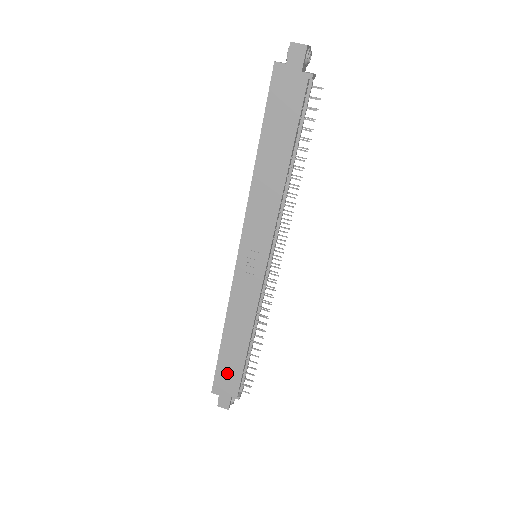
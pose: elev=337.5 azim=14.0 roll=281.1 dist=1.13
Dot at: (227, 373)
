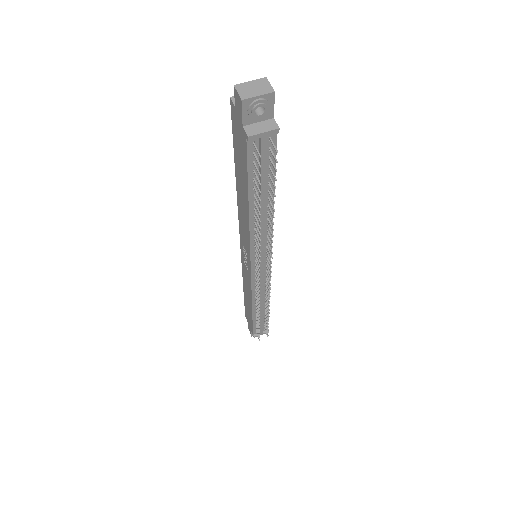
Dot at: (248, 315)
